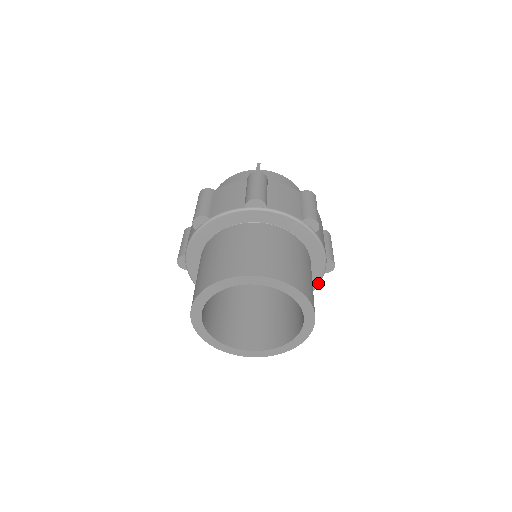
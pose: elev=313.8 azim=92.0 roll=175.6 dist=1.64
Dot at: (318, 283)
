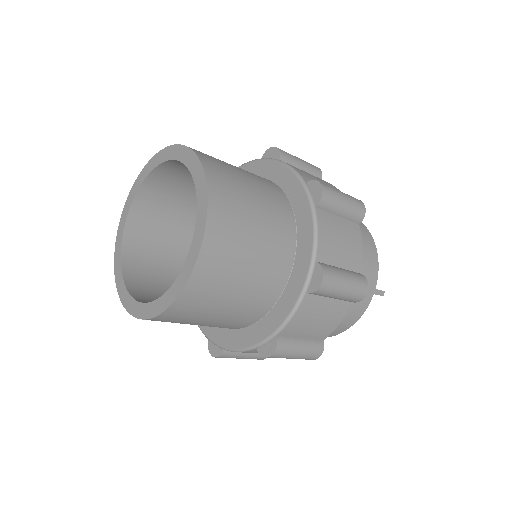
Dot at: (292, 308)
